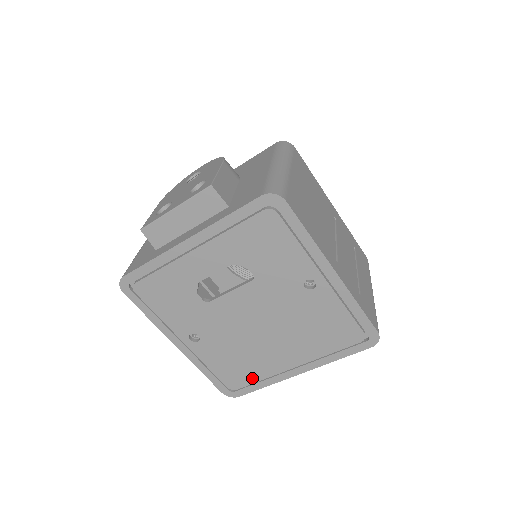
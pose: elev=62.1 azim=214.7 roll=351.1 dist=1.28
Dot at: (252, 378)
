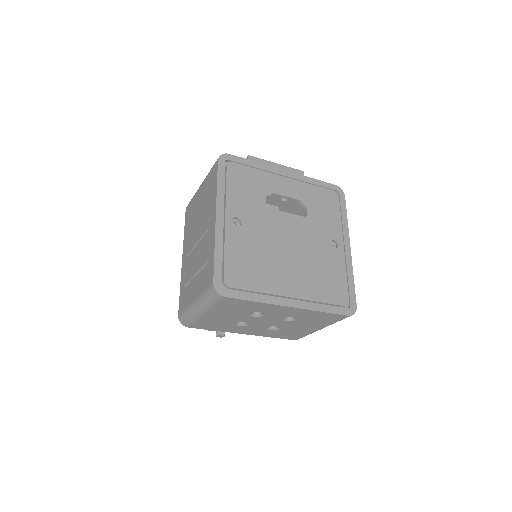
Dot at: (252, 285)
